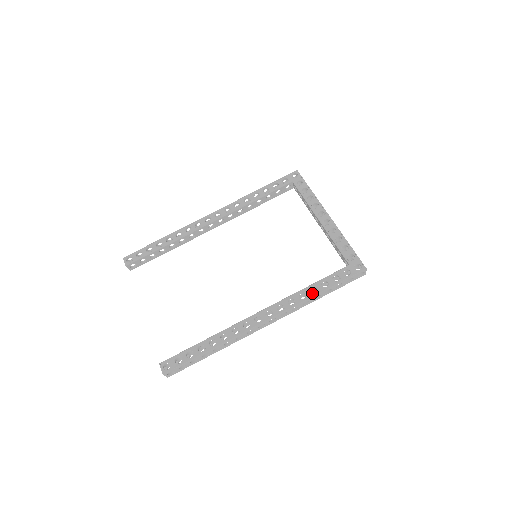
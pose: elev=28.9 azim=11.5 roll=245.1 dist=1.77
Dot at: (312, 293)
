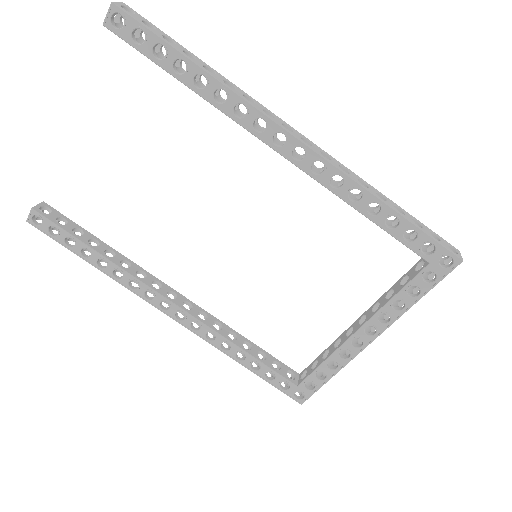
Dot at: (235, 357)
